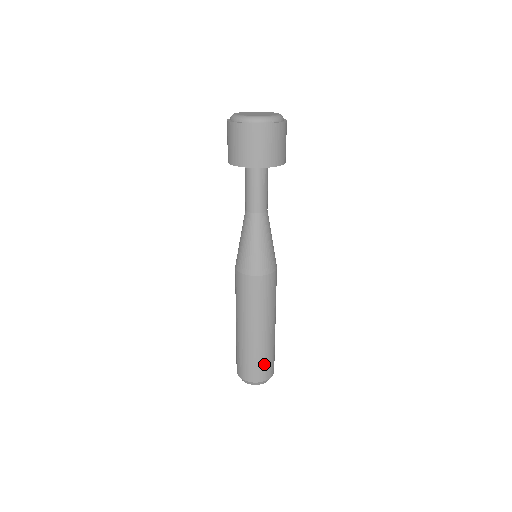
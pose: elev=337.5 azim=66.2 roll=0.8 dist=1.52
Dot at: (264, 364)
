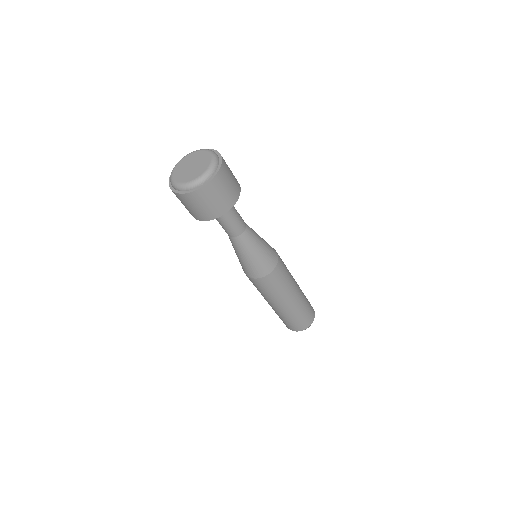
Dot at: (289, 323)
